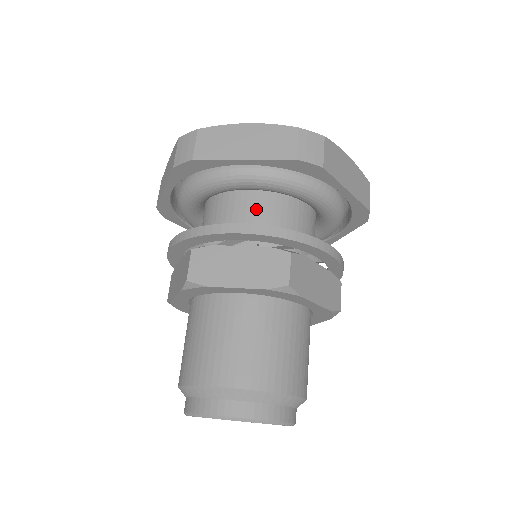
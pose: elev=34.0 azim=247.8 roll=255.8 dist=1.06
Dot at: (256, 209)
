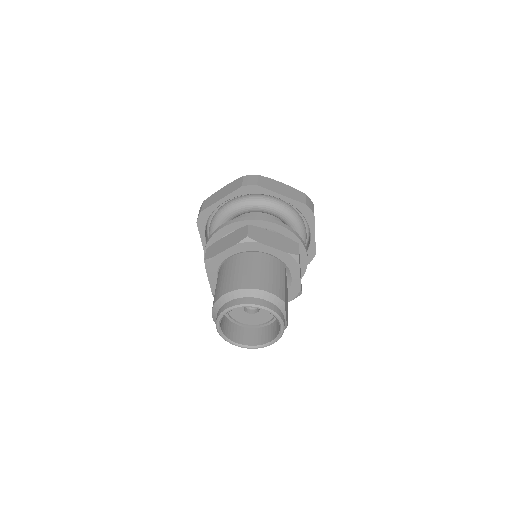
Dot at: occluded
